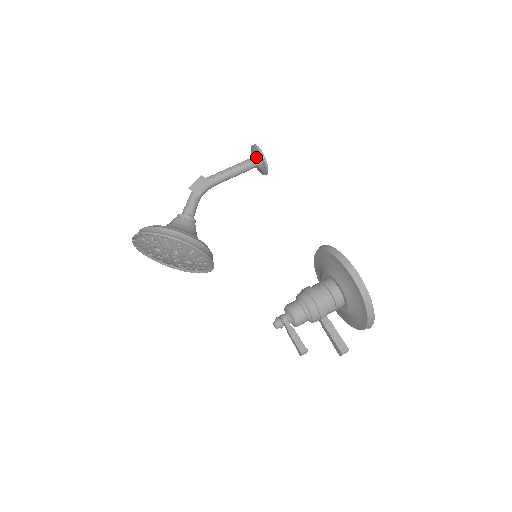
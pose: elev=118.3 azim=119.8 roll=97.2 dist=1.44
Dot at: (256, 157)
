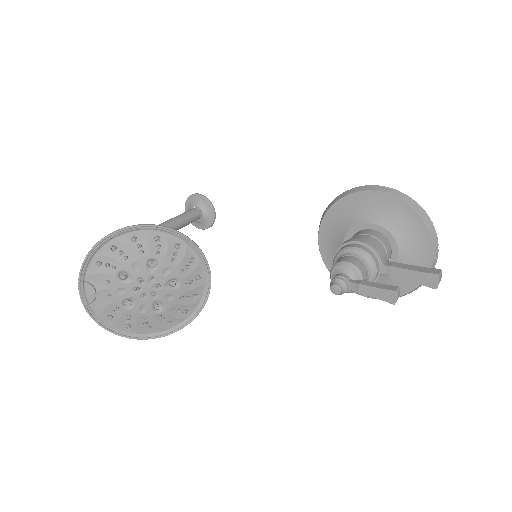
Dot at: (196, 205)
